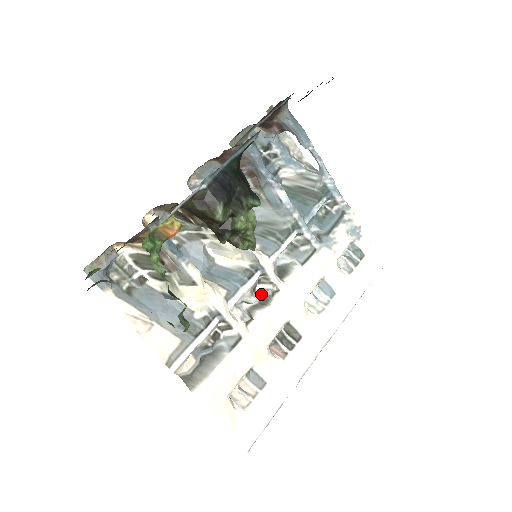
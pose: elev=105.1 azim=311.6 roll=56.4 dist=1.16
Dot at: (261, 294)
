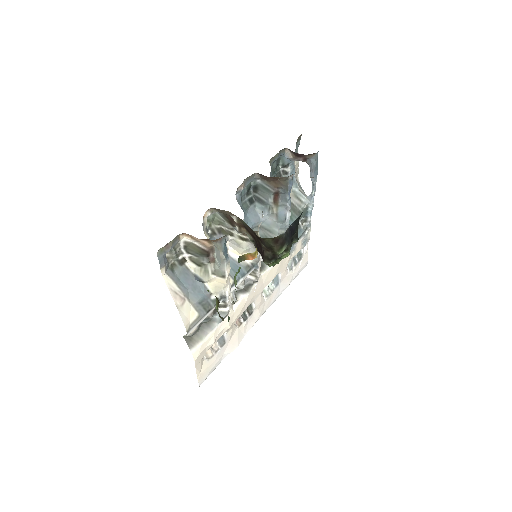
Dot at: (246, 282)
